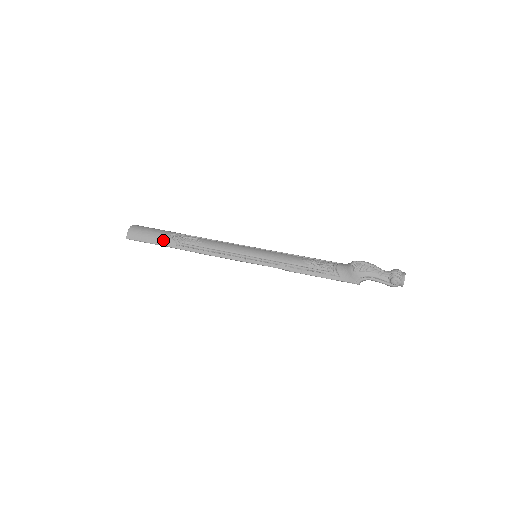
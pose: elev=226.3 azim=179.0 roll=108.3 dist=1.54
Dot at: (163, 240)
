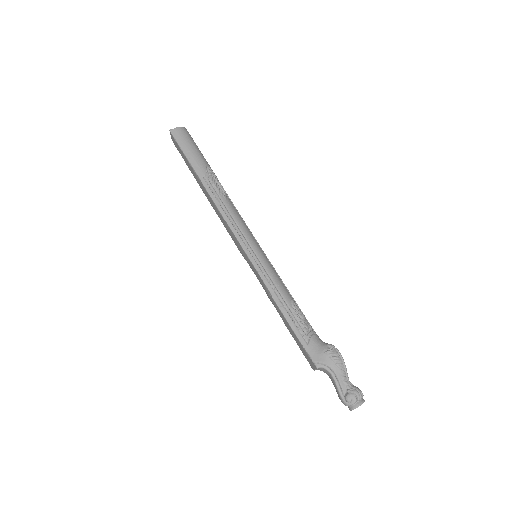
Dot at: (197, 163)
